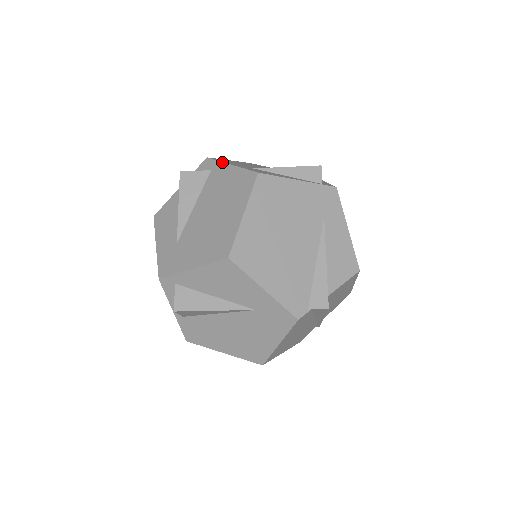
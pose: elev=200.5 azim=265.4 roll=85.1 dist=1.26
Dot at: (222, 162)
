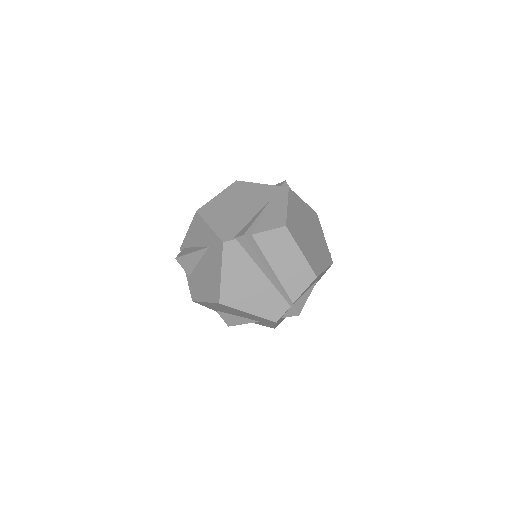
Dot at: occluded
